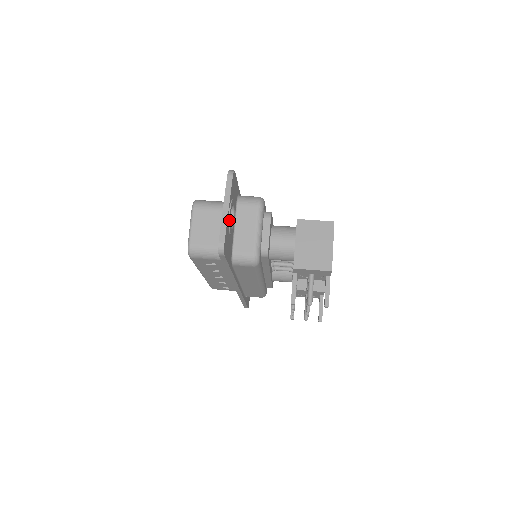
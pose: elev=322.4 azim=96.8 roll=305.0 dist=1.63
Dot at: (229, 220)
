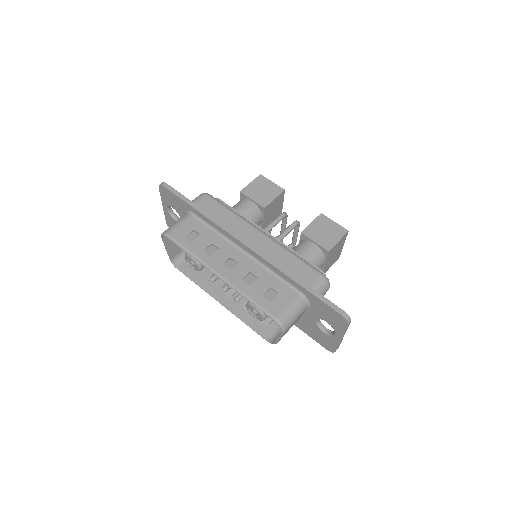
Dot at: occluded
